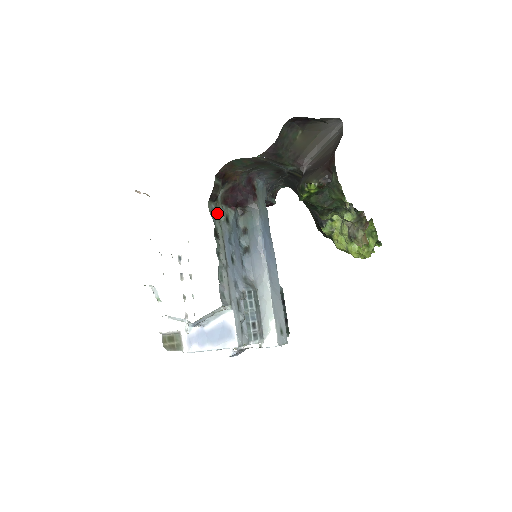
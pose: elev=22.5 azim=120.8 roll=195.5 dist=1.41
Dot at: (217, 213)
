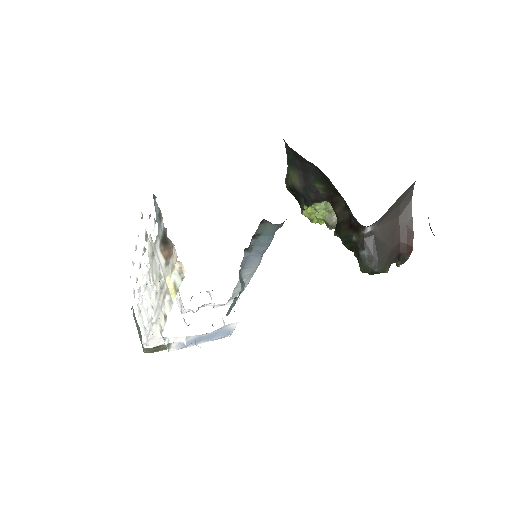
Dot at: occluded
